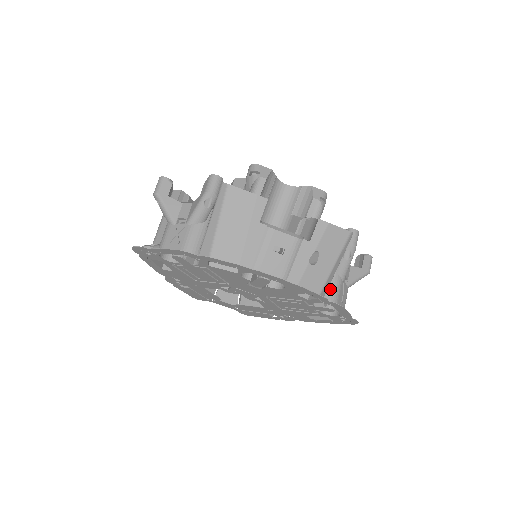
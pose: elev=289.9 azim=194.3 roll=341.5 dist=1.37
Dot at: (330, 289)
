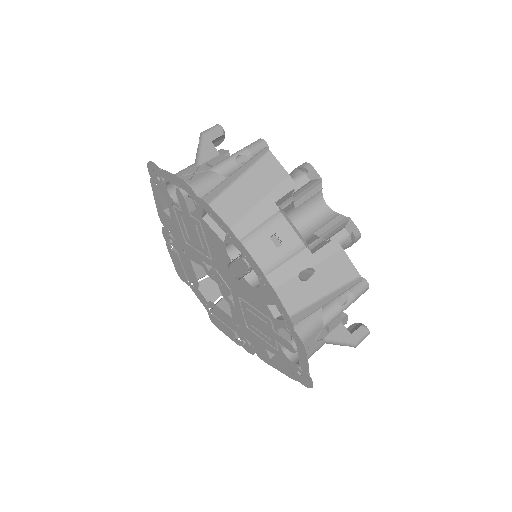
Dot at: (304, 323)
